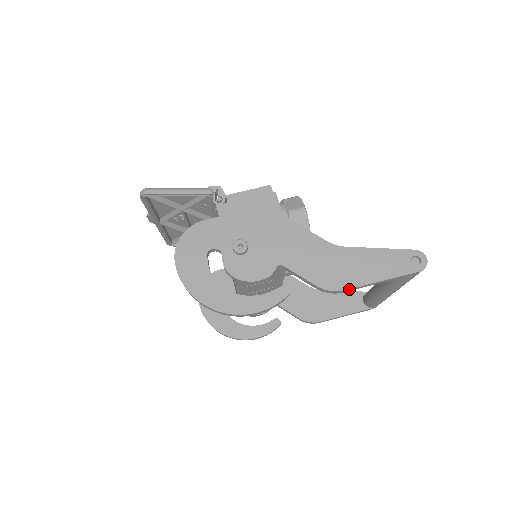
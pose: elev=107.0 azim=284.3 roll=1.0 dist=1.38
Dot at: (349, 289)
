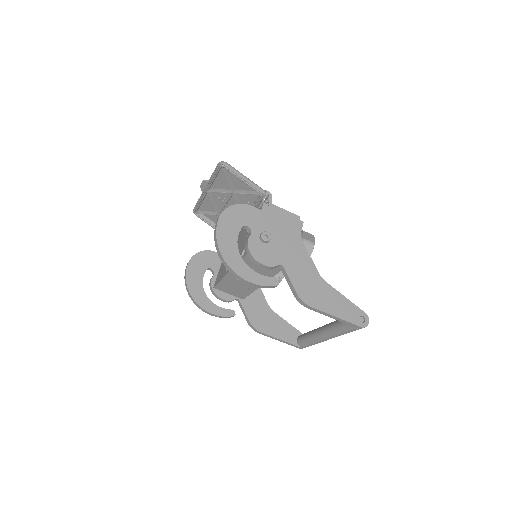
Dot at: (314, 308)
